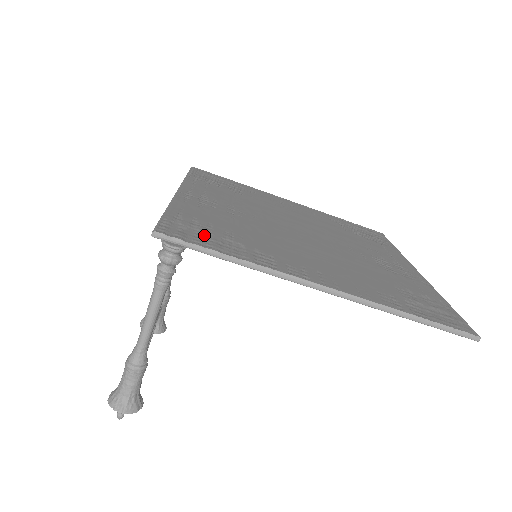
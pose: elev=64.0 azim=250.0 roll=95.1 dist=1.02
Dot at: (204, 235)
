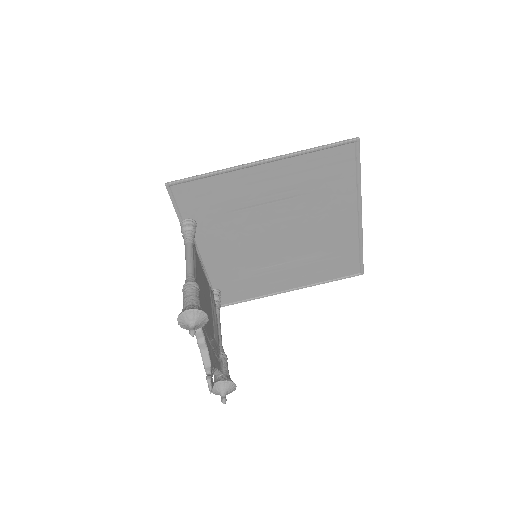
Dot at: (196, 193)
